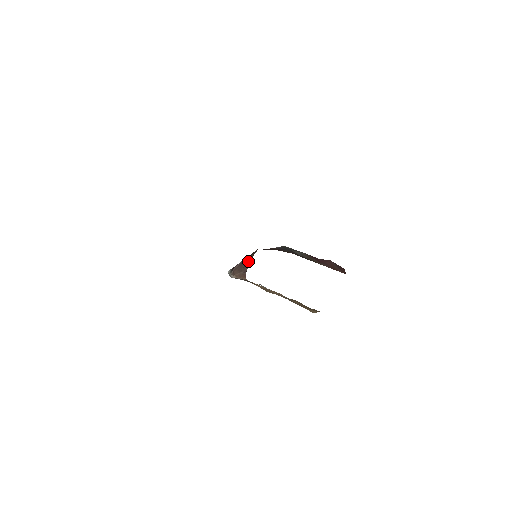
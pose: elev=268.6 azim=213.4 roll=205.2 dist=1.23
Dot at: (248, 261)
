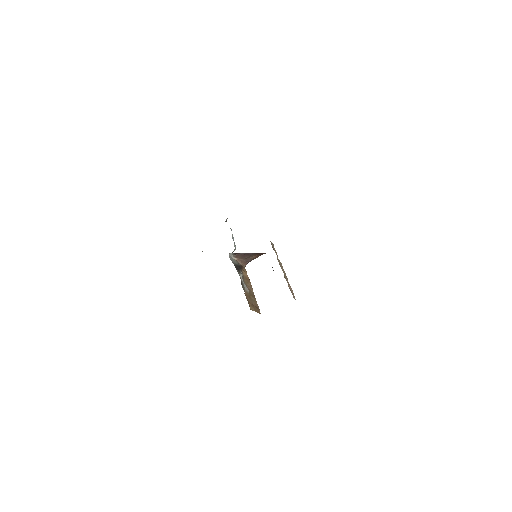
Dot at: (253, 256)
